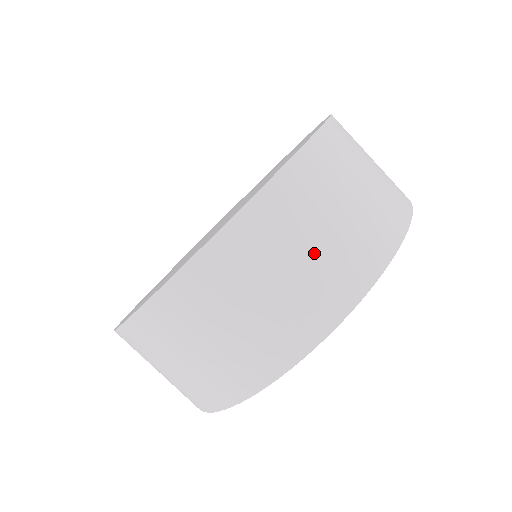
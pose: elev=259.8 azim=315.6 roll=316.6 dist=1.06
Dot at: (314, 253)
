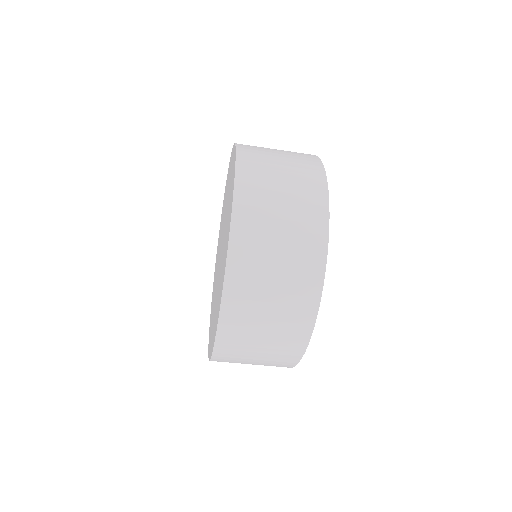
Dot at: (259, 360)
